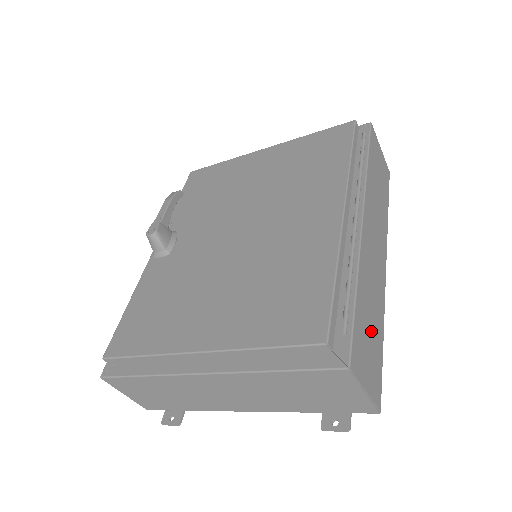
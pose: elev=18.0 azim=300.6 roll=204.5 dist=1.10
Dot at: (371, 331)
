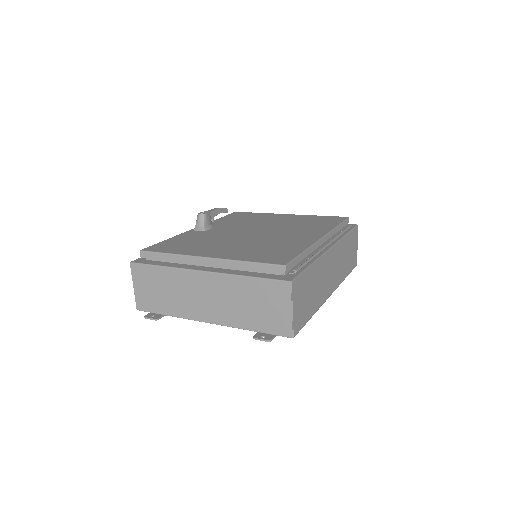
Dot at: (309, 296)
